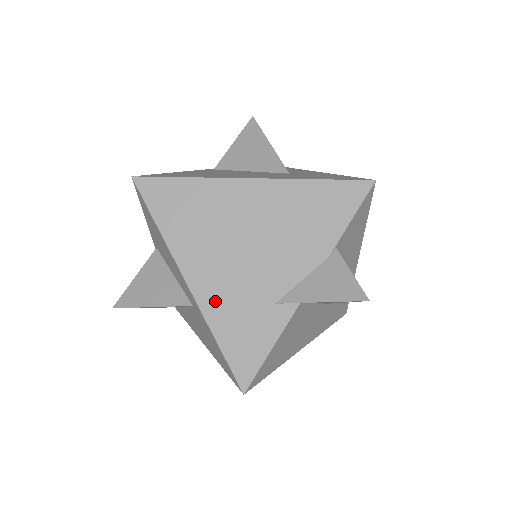
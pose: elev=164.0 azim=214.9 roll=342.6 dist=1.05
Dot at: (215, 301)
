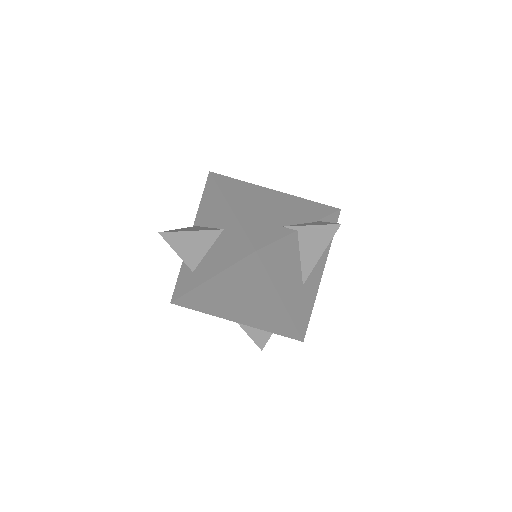
Dot at: (246, 216)
